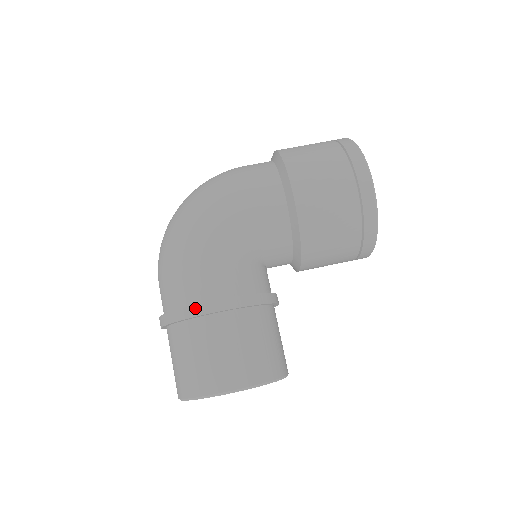
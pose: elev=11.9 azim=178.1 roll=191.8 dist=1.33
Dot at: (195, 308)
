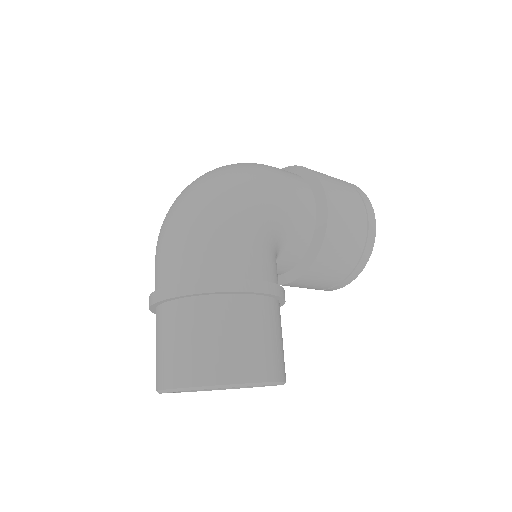
Dot at: (238, 282)
